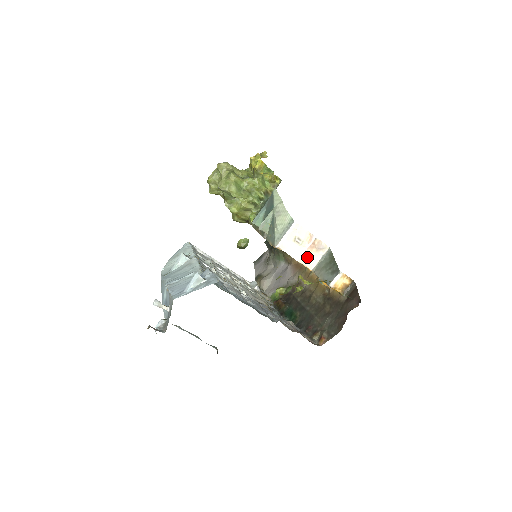
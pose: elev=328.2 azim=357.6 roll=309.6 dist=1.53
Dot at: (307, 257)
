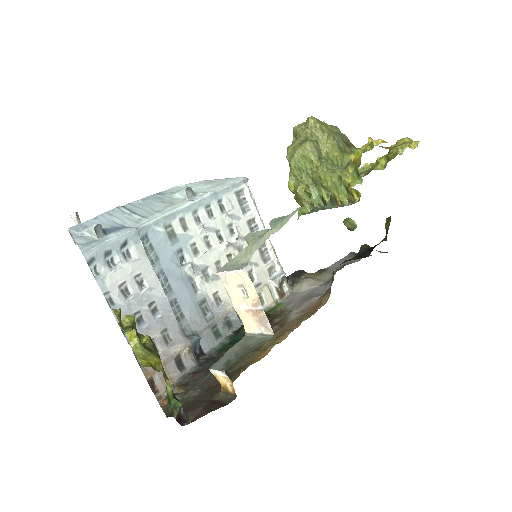
Dot at: (246, 316)
